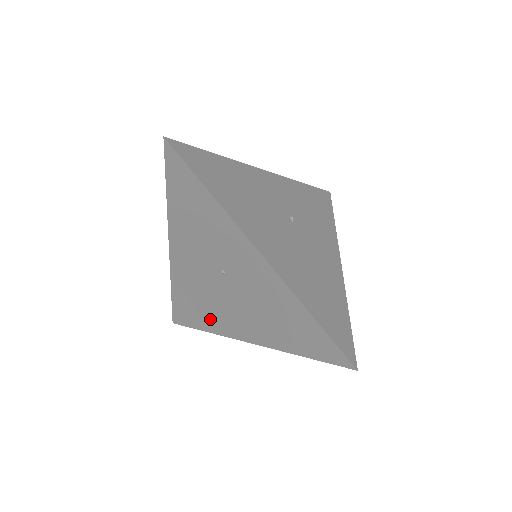
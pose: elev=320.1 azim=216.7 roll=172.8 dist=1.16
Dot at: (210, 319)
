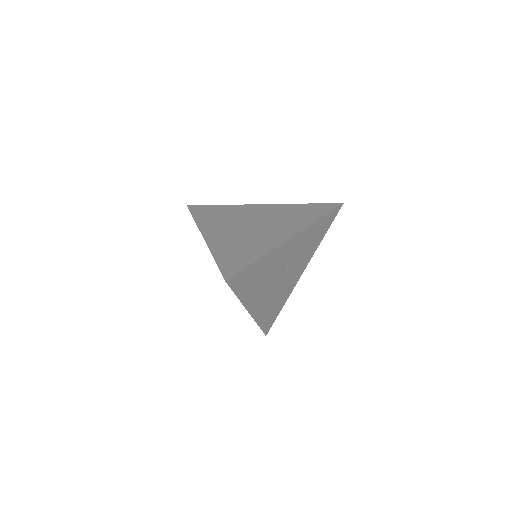
Dot at: occluded
